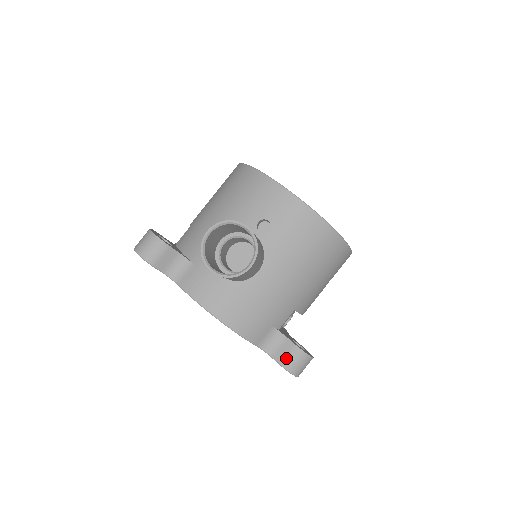
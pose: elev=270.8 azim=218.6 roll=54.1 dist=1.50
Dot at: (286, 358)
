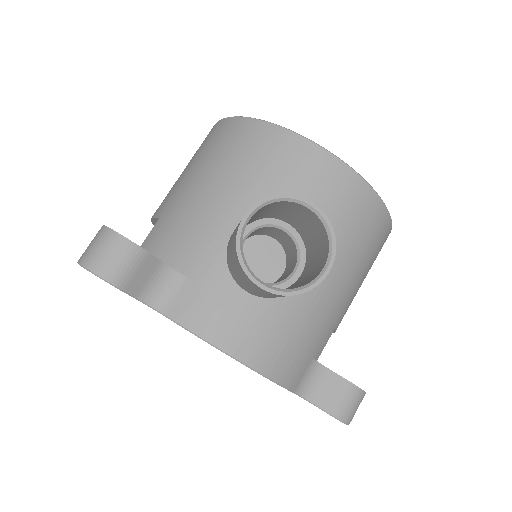
Dot at: (336, 402)
